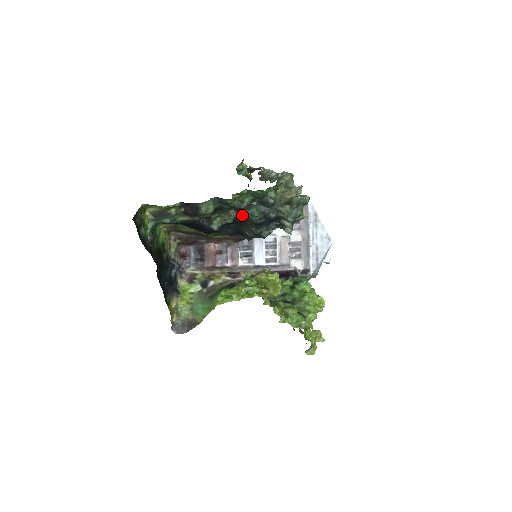
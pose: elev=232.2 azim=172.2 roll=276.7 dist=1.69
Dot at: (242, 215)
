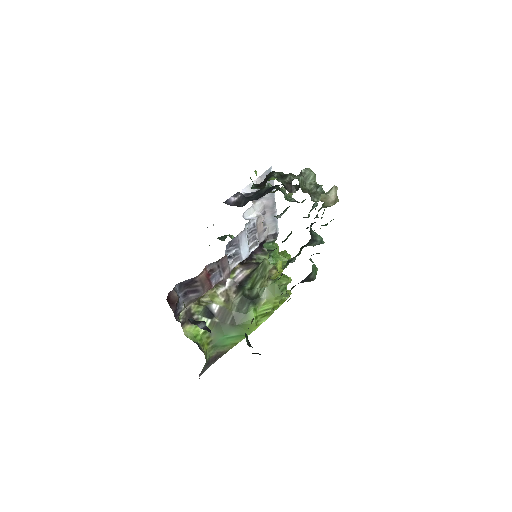
Dot at: occluded
